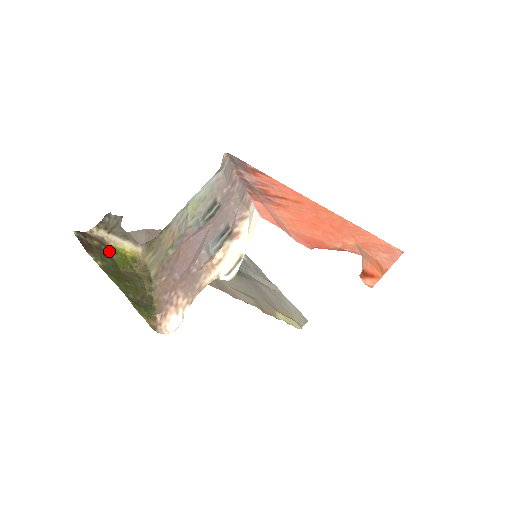
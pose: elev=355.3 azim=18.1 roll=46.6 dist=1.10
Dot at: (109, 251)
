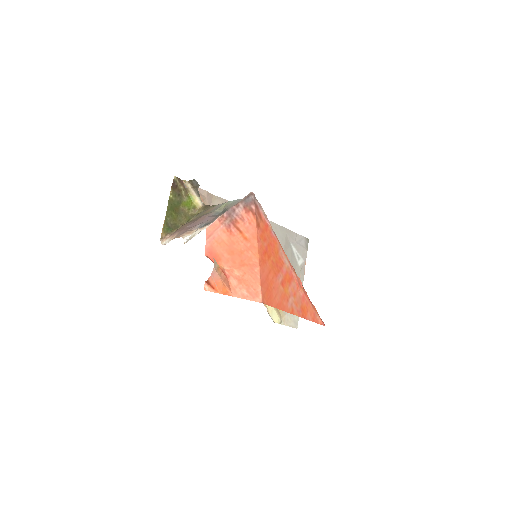
Dot at: (186, 195)
